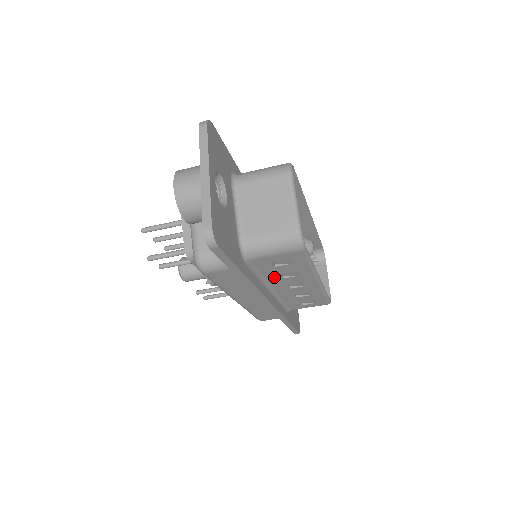
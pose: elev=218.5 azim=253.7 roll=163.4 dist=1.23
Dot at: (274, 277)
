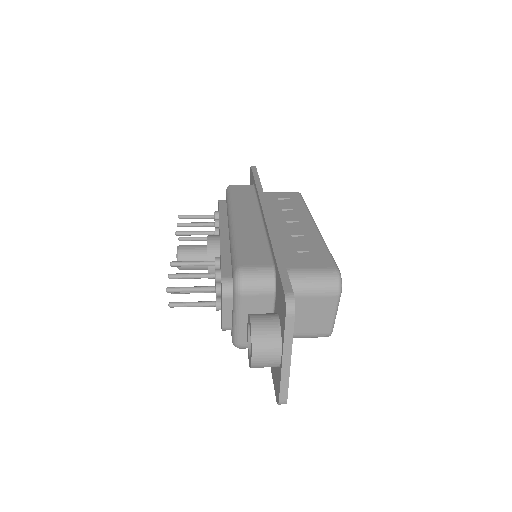
Dot at: occluded
